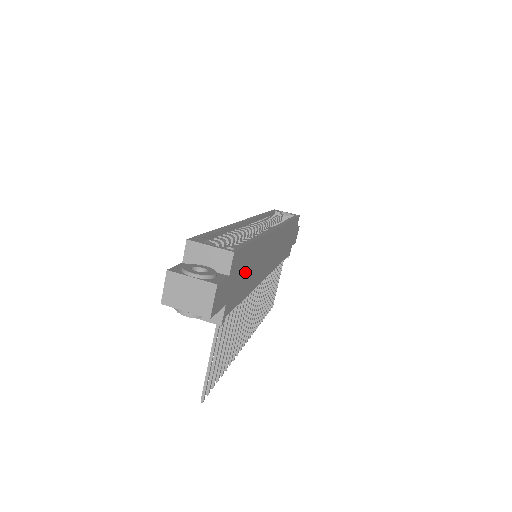
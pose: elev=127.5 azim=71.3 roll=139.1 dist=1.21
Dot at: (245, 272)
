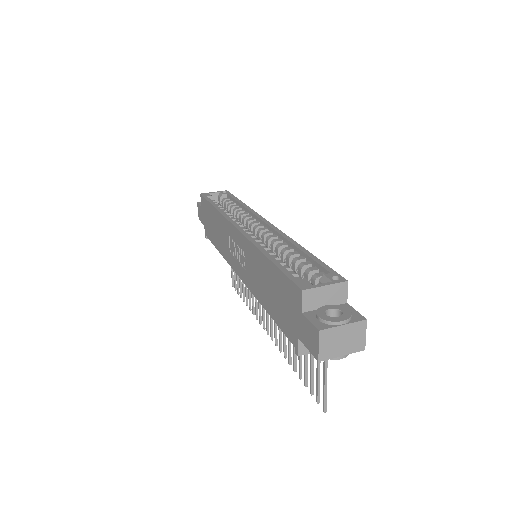
Dot at: occluded
